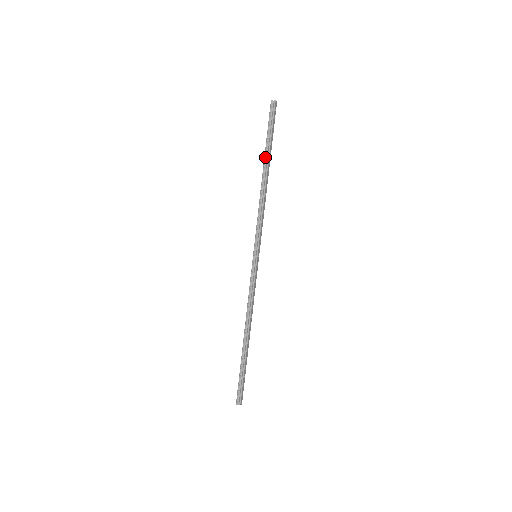
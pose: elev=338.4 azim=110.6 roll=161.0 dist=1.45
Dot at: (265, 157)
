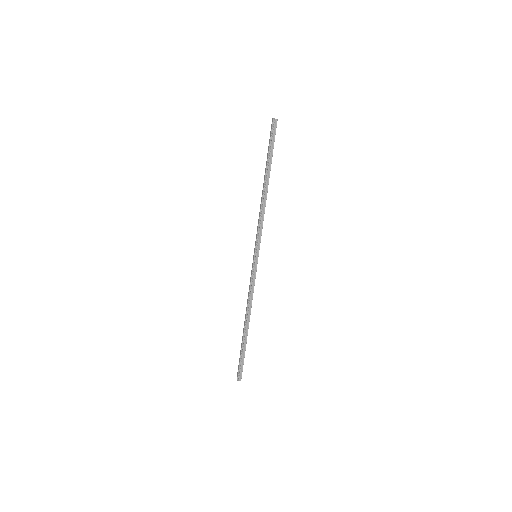
Dot at: (267, 170)
